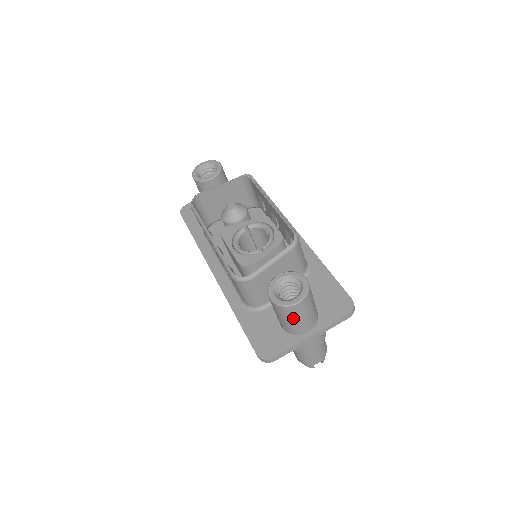
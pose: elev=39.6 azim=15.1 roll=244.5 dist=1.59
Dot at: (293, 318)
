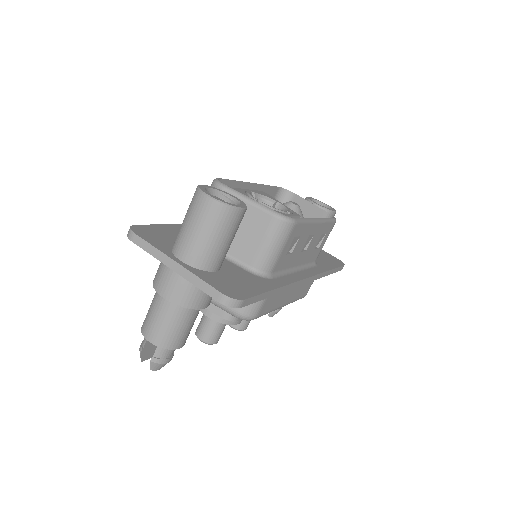
Dot at: (189, 217)
